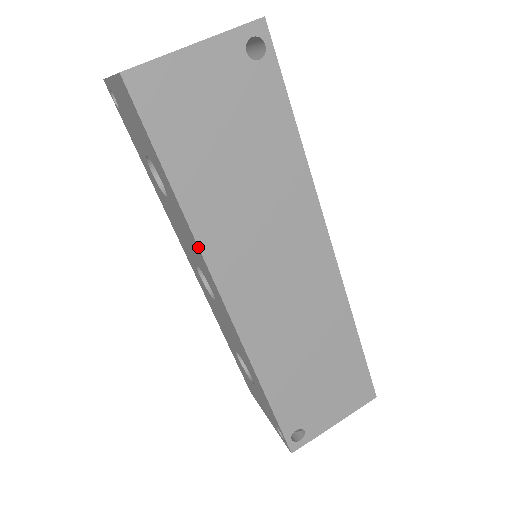
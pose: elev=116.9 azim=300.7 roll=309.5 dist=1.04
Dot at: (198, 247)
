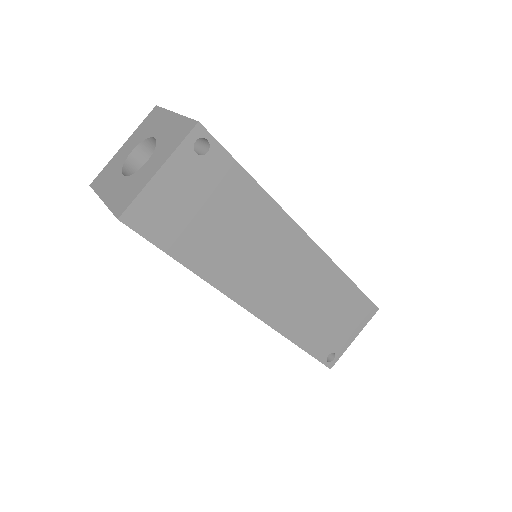
Dot at: (217, 289)
